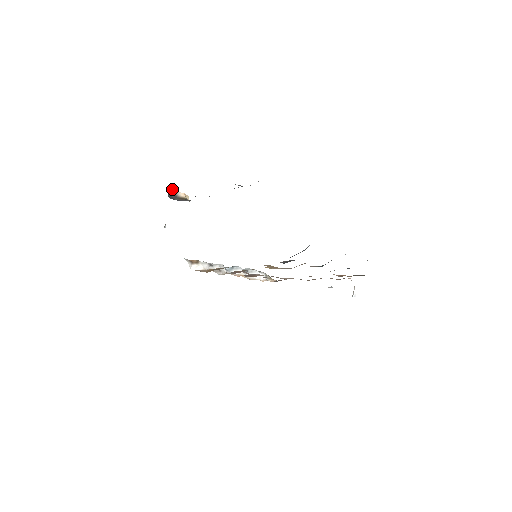
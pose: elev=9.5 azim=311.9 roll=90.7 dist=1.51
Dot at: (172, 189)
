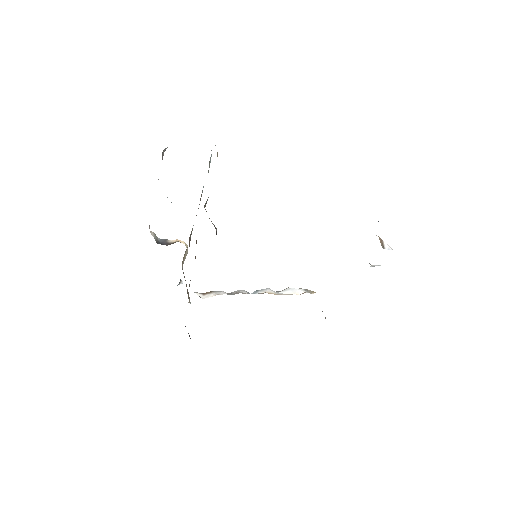
Dot at: (162, 239)
